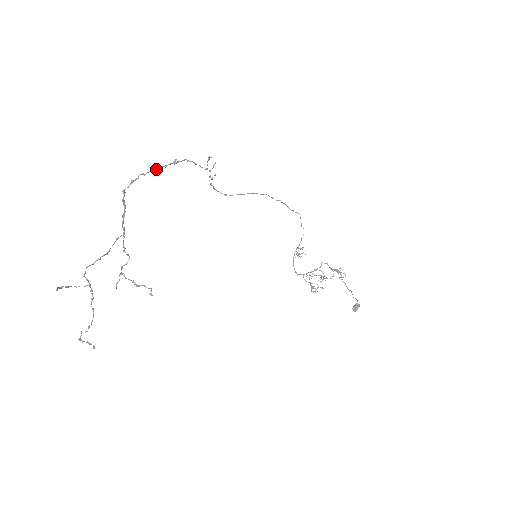
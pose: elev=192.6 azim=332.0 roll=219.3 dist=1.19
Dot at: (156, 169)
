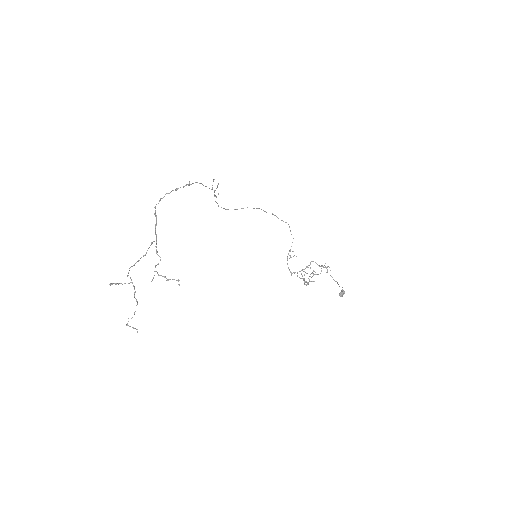
Dot at: (177, 189)
